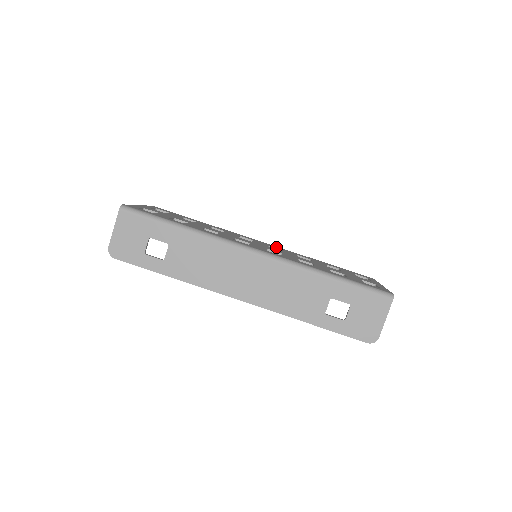
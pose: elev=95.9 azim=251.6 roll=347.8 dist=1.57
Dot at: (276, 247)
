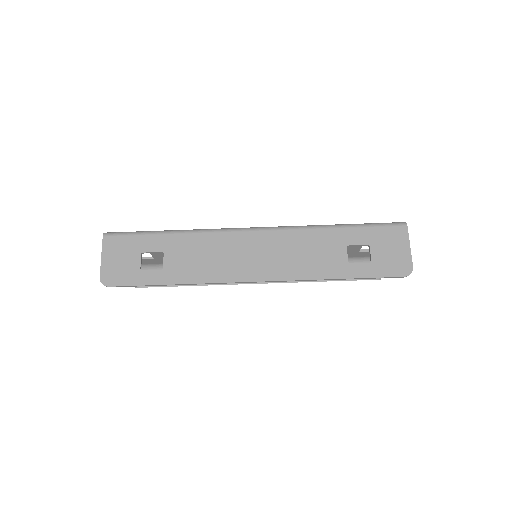
Dot at: occluded
